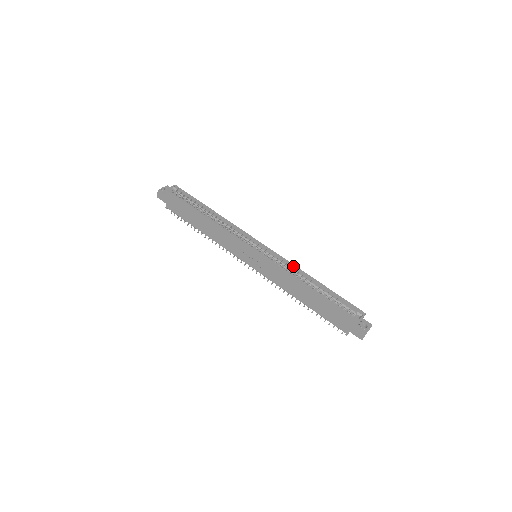
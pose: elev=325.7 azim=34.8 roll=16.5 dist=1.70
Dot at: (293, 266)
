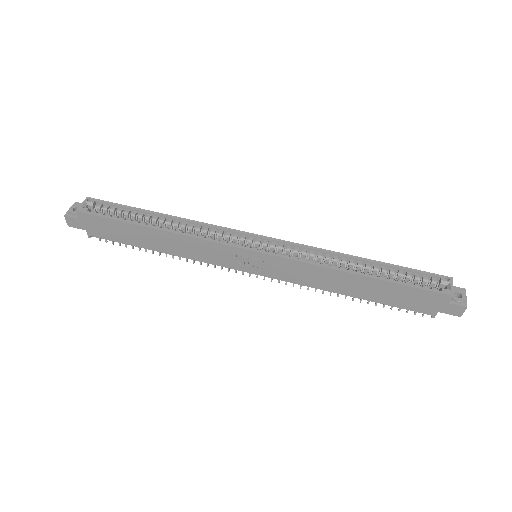
Dot at: (318, 250)
